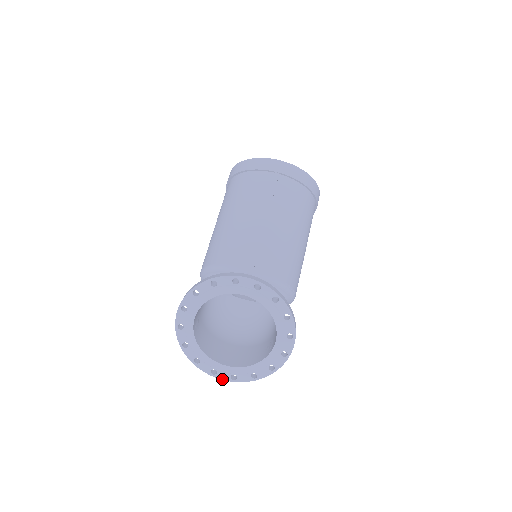
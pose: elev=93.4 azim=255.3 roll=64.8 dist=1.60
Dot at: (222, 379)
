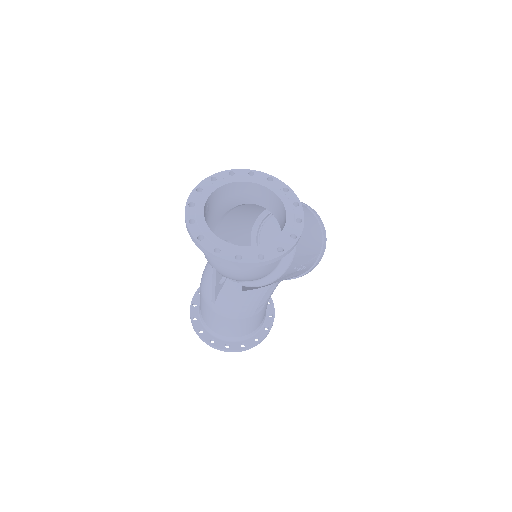
Dot at: (204, 247)
